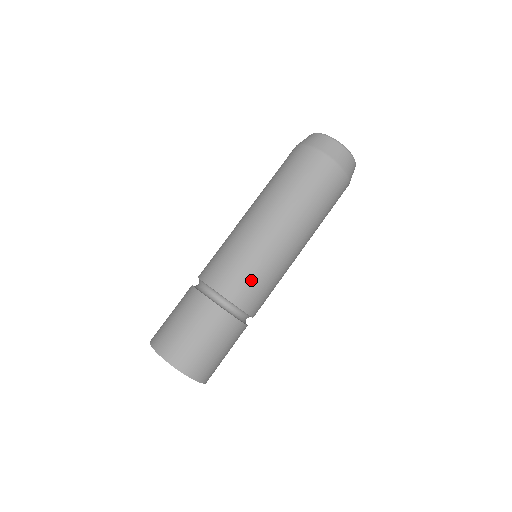
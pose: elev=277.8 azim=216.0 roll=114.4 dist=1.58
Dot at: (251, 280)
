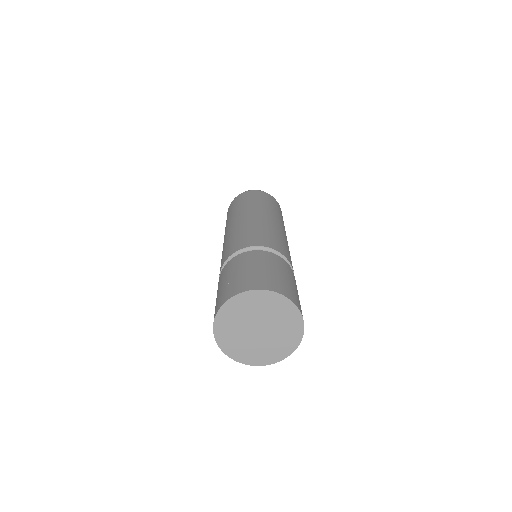
Dot at: (287, 250)
